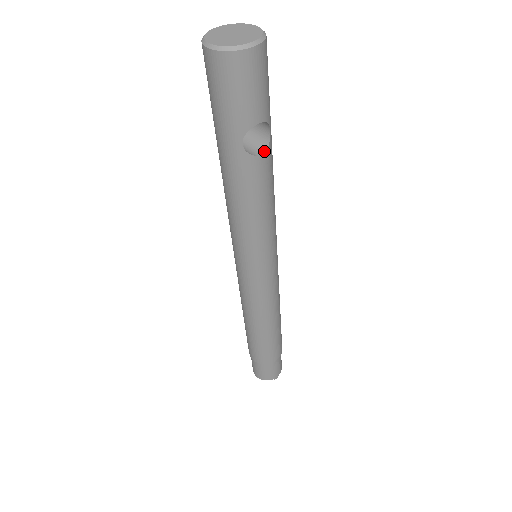
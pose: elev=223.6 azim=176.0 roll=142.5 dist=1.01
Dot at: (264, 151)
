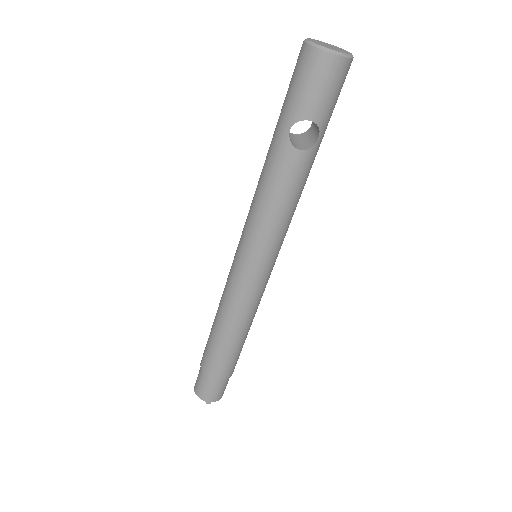
Dot at: (304, 150)
